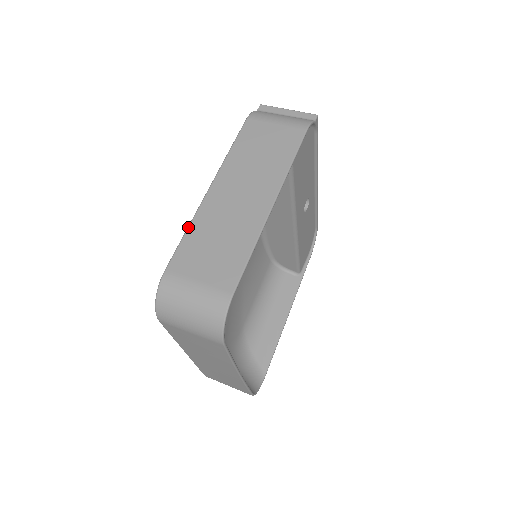
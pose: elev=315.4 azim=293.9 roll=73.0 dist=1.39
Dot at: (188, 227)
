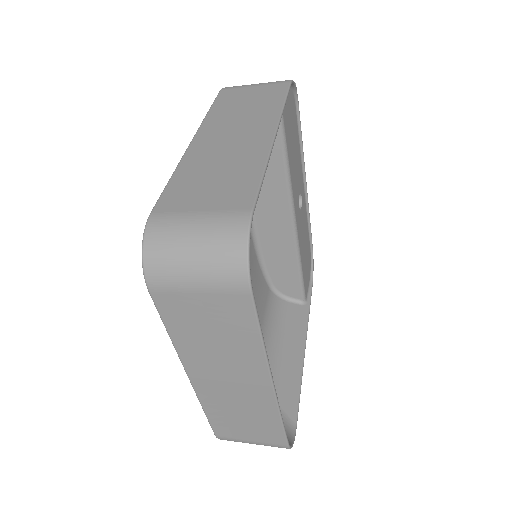
Dot at: (173, 172)
